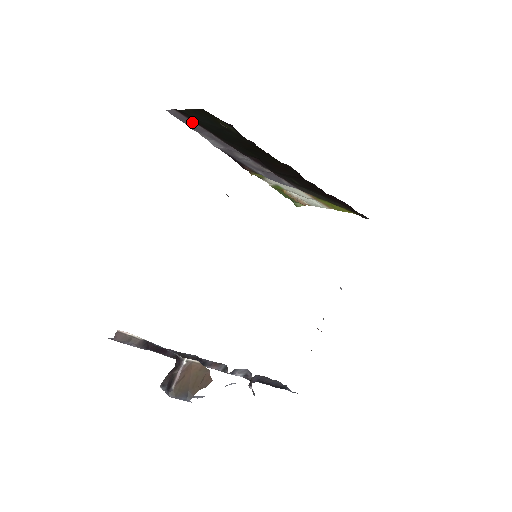
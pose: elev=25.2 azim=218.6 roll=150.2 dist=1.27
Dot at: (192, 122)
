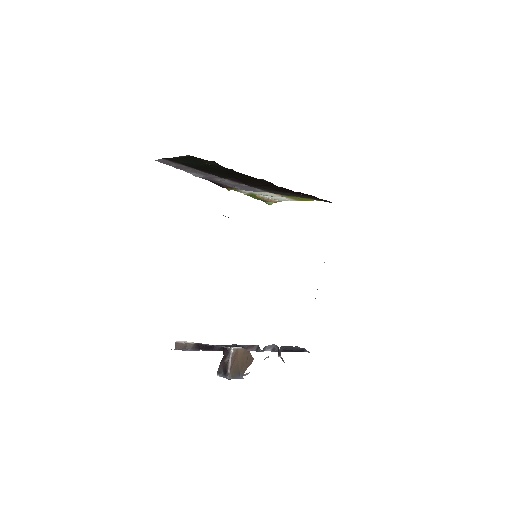
Dot at: (178, 164)
